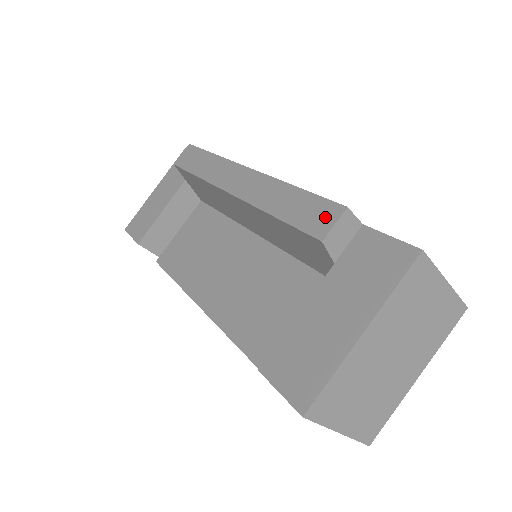
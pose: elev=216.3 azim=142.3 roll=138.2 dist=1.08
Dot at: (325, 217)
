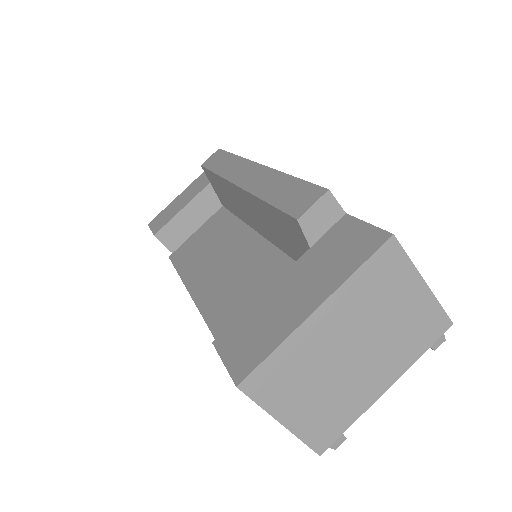
Dot at: (307, 199)
